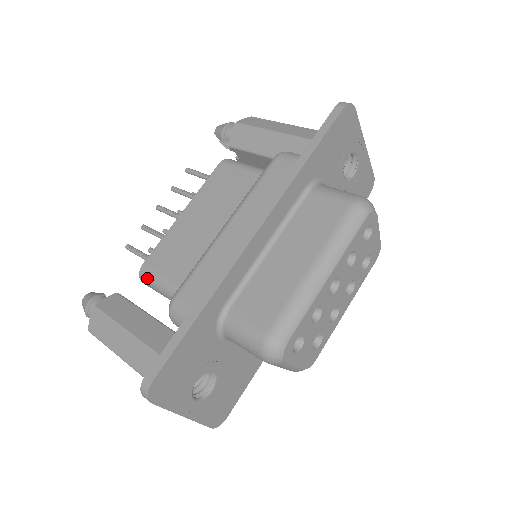
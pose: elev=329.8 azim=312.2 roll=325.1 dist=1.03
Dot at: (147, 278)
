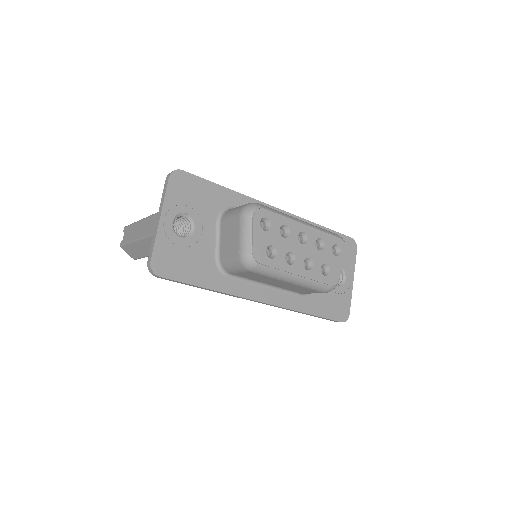
Dot at: occluded
